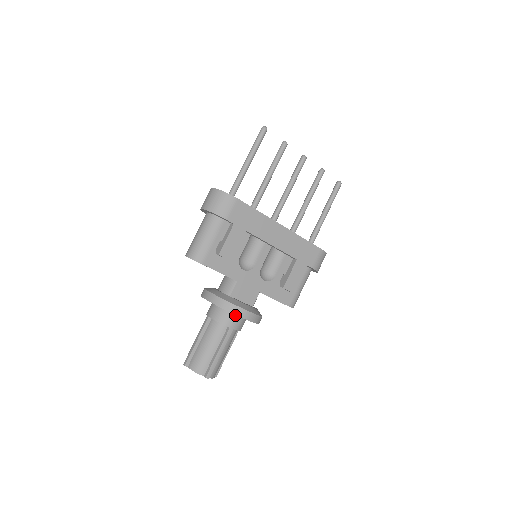
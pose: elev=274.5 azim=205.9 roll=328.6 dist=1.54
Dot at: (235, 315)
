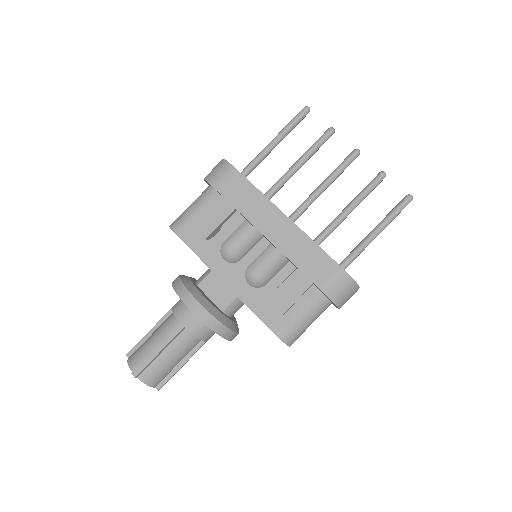
Dot at: occluded
